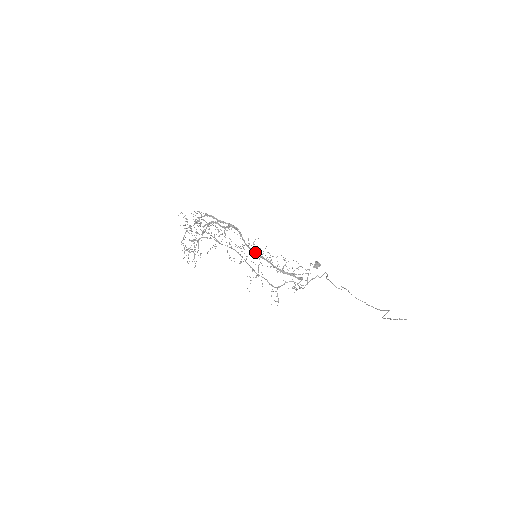
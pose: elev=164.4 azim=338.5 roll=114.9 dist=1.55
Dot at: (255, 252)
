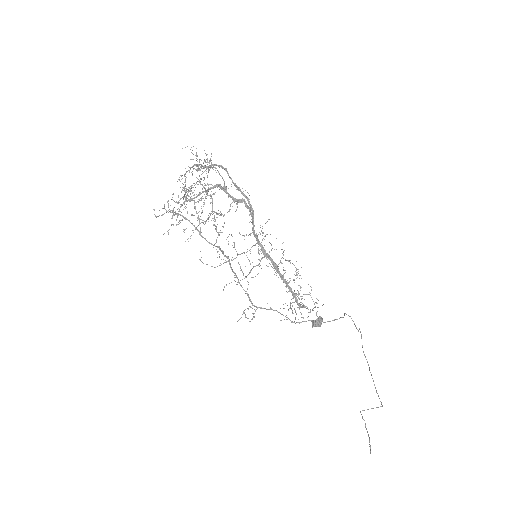
Dot at: occluded
